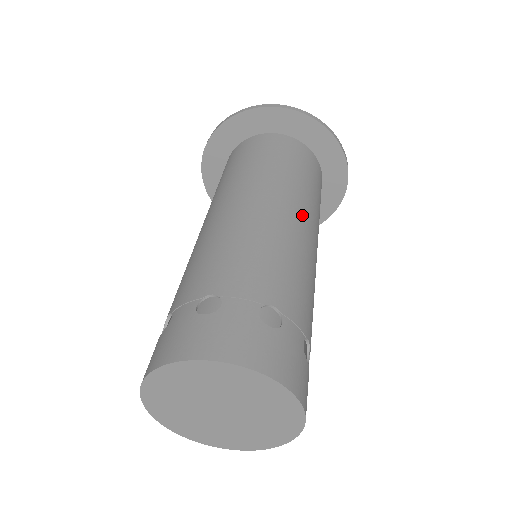
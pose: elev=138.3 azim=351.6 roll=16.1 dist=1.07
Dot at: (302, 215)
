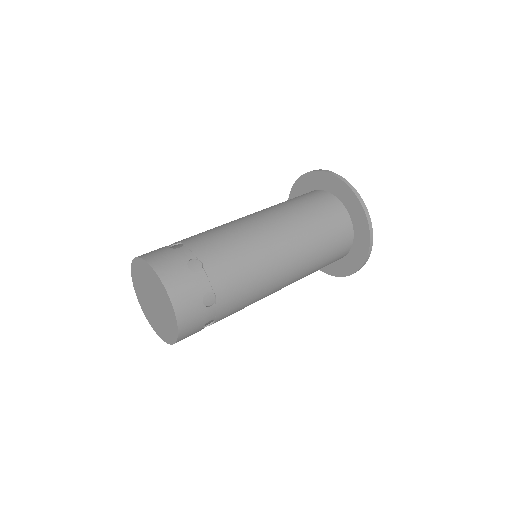
Dot at: (285, 240)
